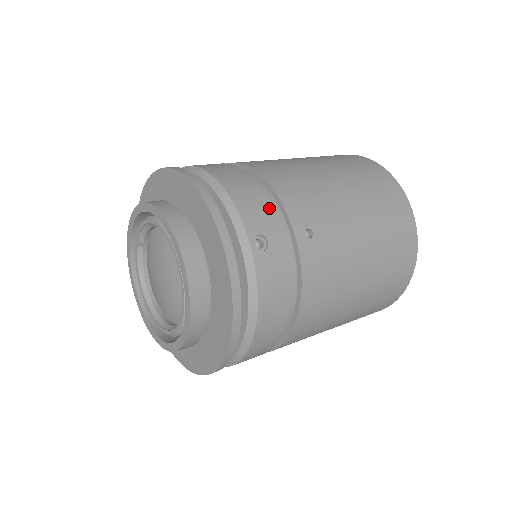
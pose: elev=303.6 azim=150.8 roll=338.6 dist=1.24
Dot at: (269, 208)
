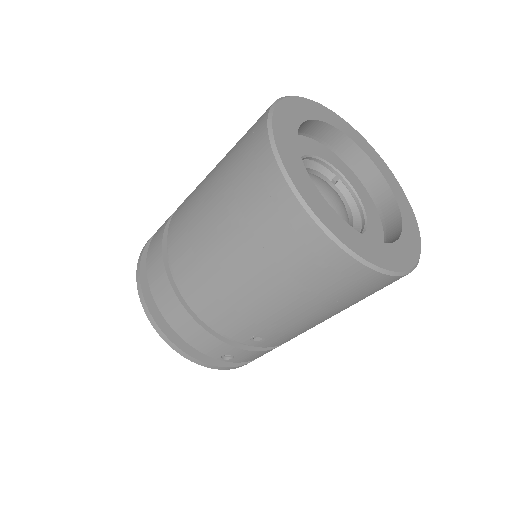
Dot at: (216, 341)
